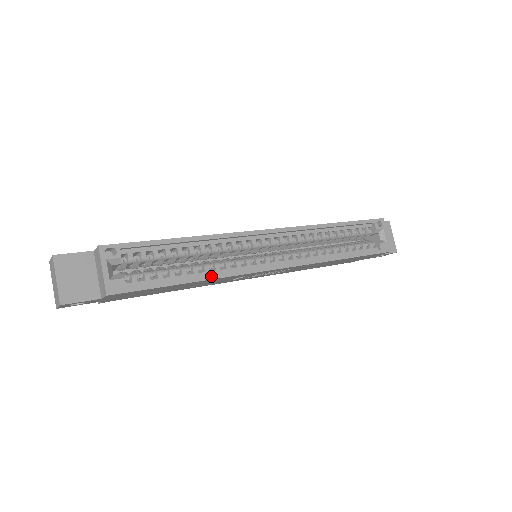
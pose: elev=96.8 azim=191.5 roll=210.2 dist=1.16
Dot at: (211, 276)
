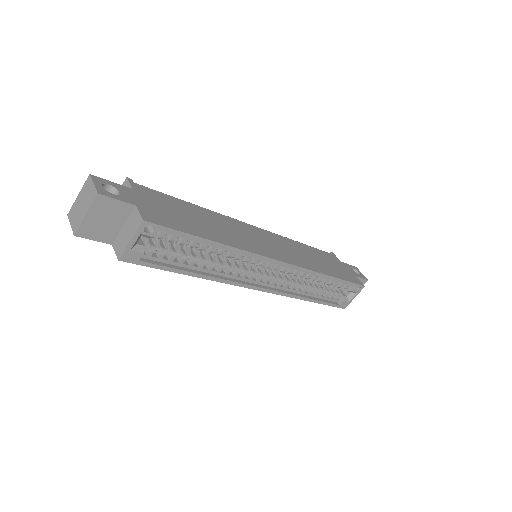
Dot at: (209, 277)
